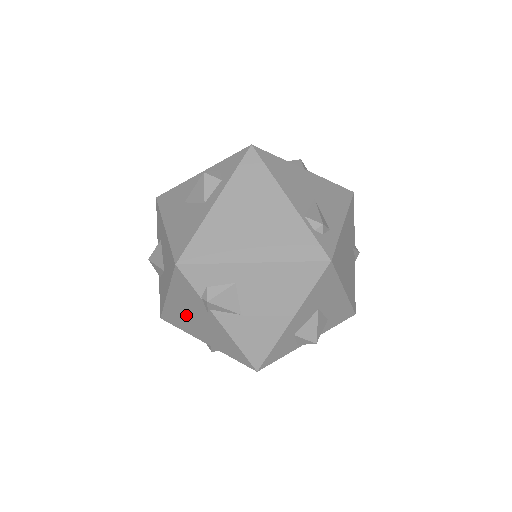
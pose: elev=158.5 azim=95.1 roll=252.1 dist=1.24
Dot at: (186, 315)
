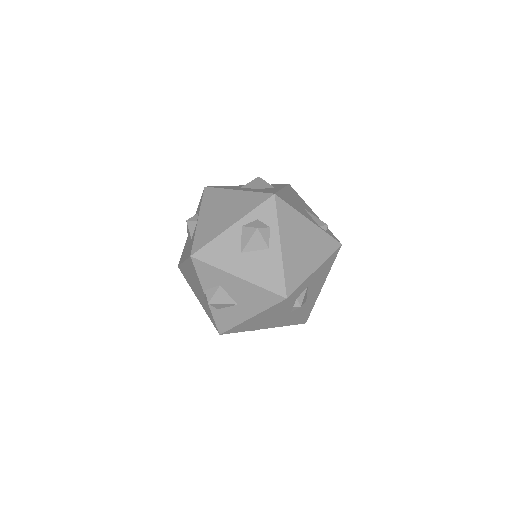
Dot at: (261, 321)
